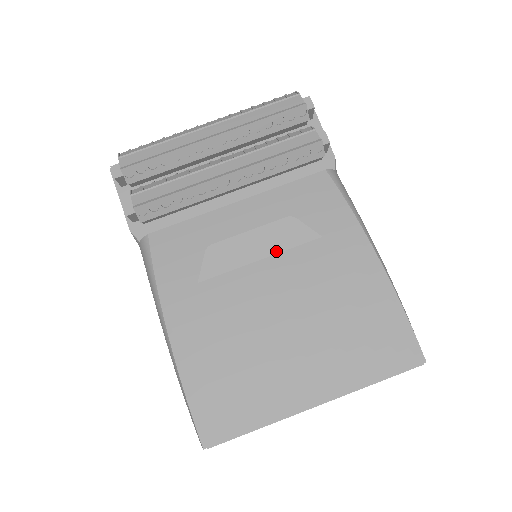
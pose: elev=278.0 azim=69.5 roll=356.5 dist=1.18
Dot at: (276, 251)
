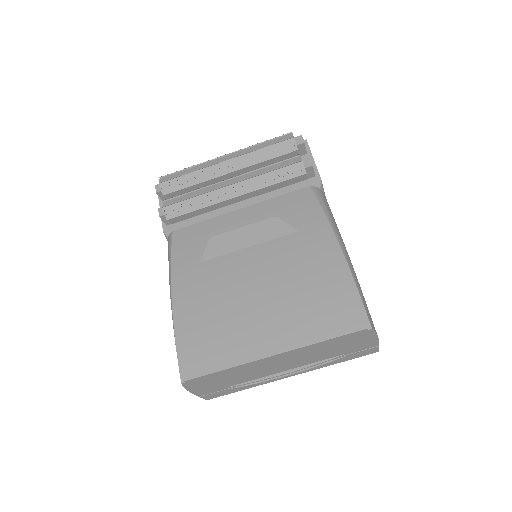
Dot at: (261, 241)
